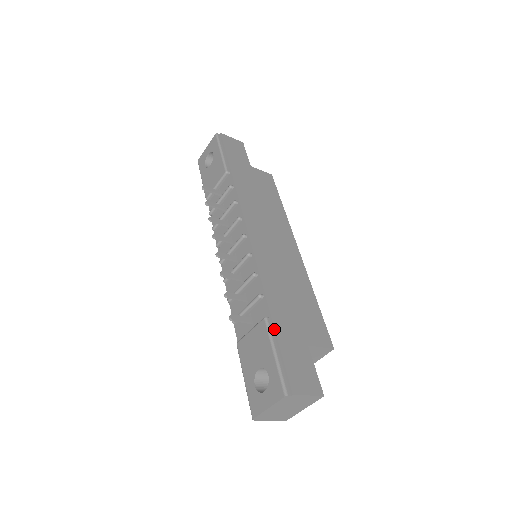
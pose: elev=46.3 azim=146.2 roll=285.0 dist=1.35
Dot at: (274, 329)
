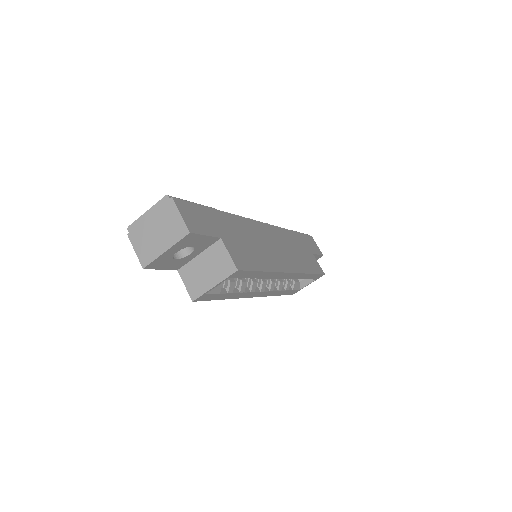
Dot at: (211, 208)
